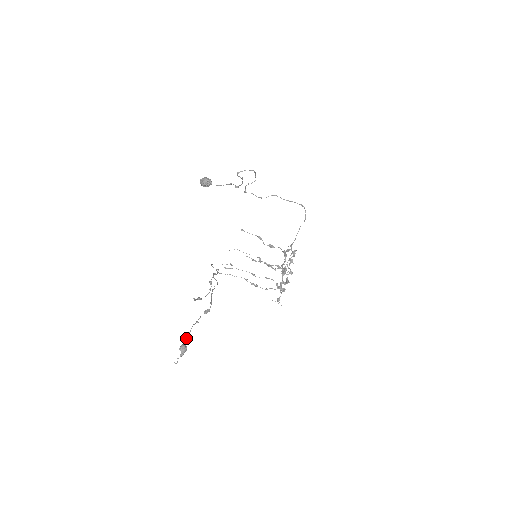
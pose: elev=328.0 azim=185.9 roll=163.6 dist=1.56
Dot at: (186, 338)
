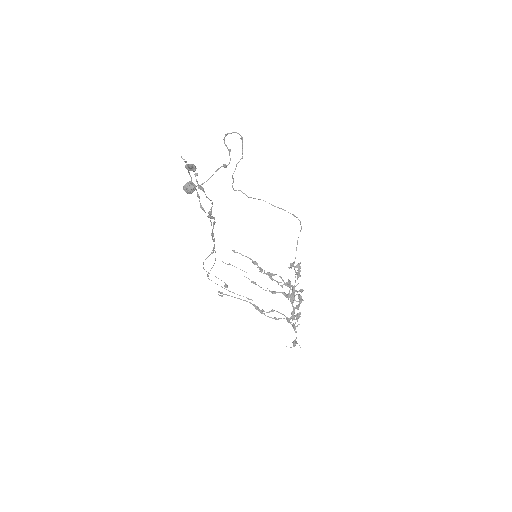
Dot at: occluded
